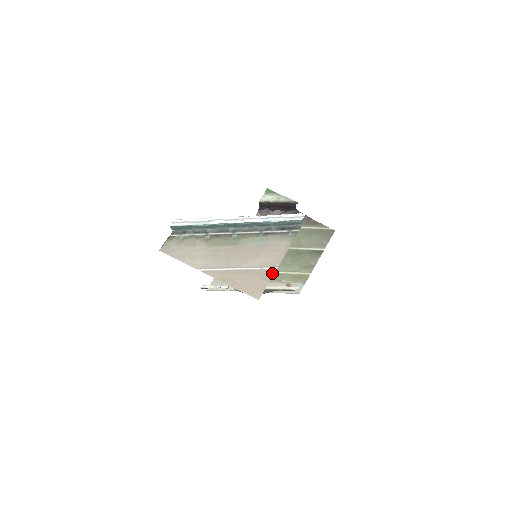
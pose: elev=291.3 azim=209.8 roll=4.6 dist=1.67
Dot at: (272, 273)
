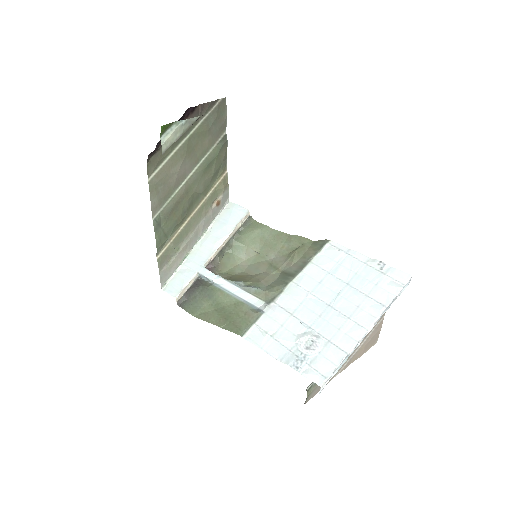
Dot at: (382, 323)
